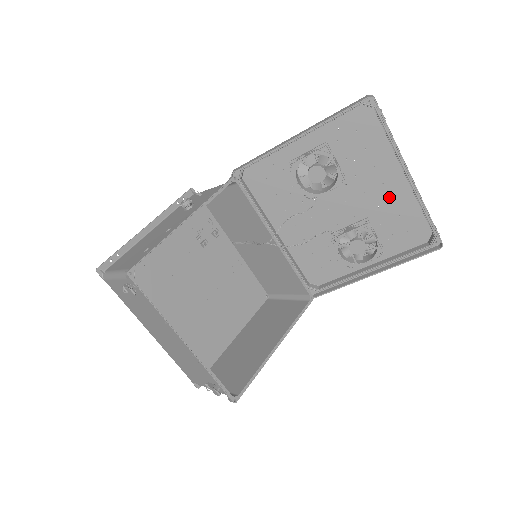
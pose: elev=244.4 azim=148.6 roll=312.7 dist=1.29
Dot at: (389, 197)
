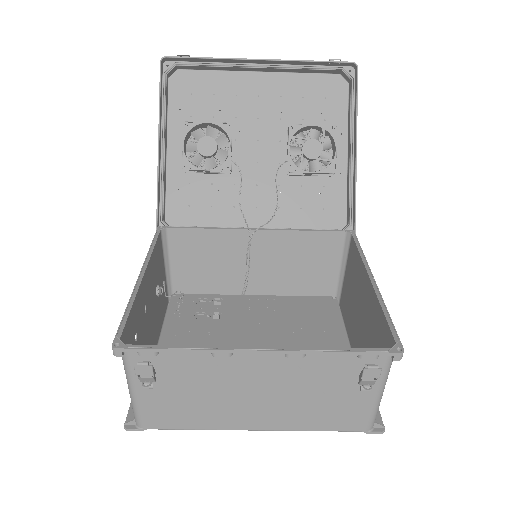
Dot at: (276, 97)
